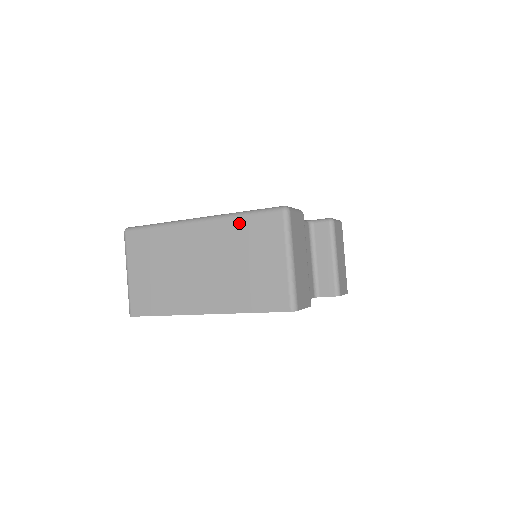
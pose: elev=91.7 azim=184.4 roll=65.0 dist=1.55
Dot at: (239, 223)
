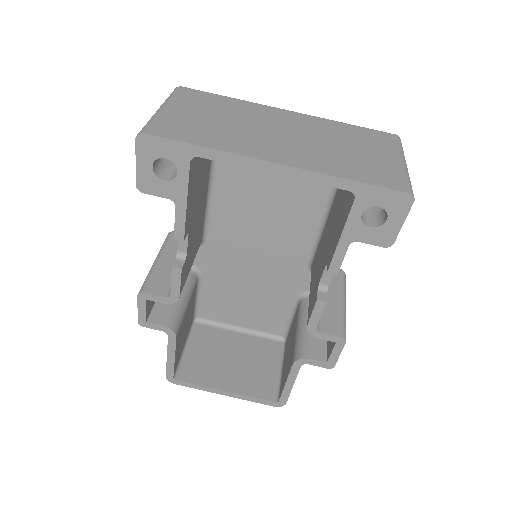
Dot at: (344, 126)
